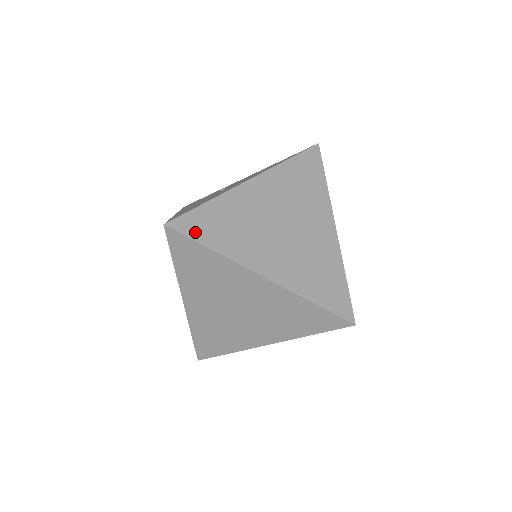
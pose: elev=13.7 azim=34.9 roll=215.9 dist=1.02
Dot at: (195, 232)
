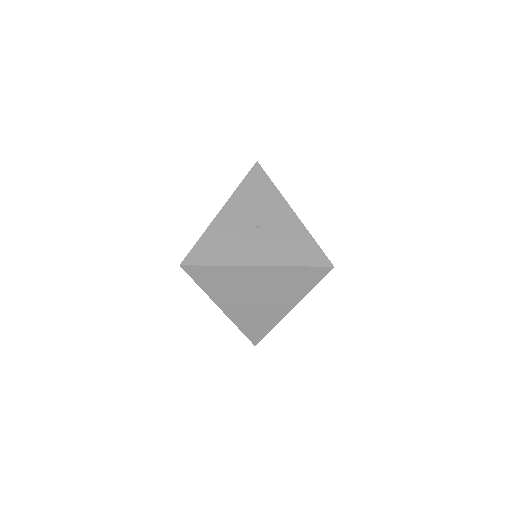
Dot at: (196, 276)
